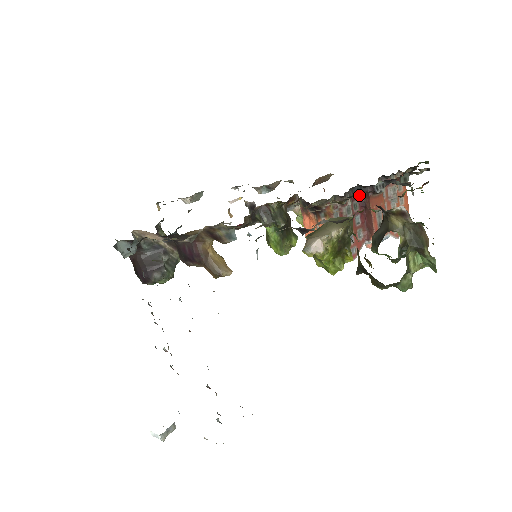
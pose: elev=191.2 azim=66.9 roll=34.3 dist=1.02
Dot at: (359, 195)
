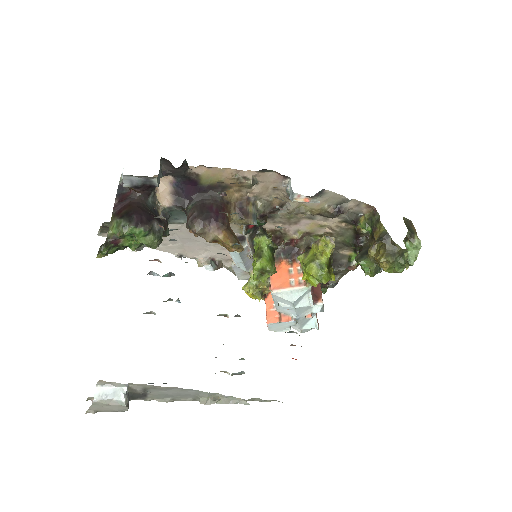
Dot at: occluded
